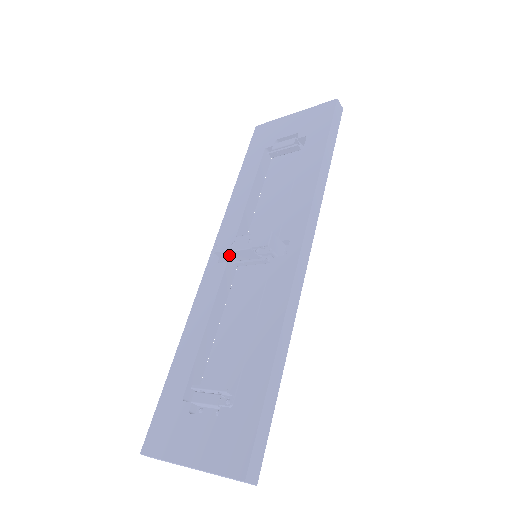
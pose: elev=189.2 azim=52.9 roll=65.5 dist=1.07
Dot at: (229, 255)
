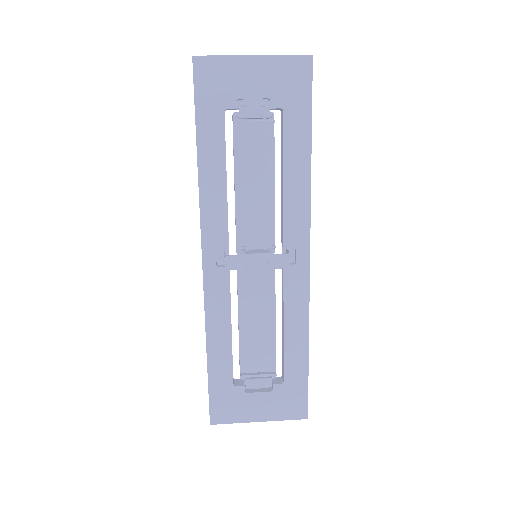
Dot at: occluded
